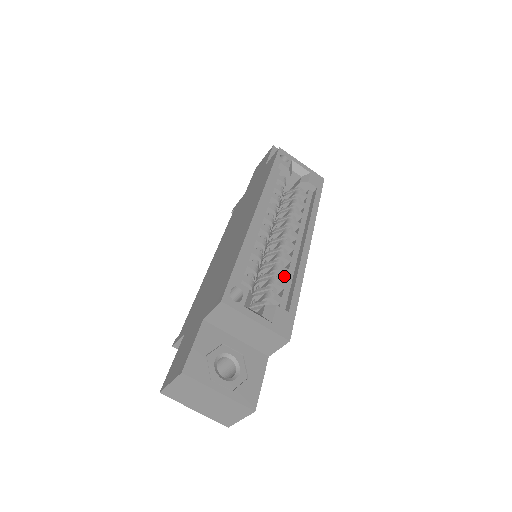
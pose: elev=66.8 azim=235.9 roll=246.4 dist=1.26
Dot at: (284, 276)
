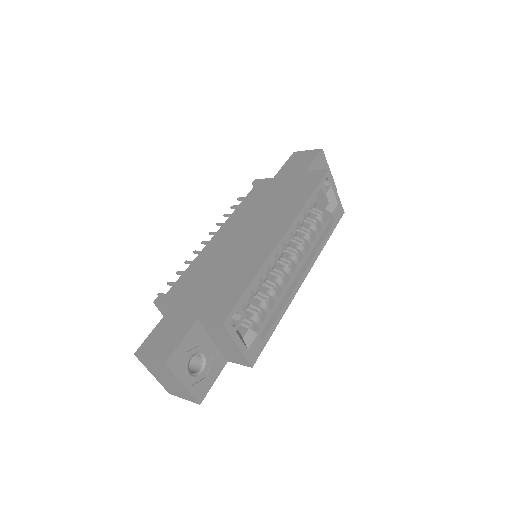
Dot at: (272, 301)
